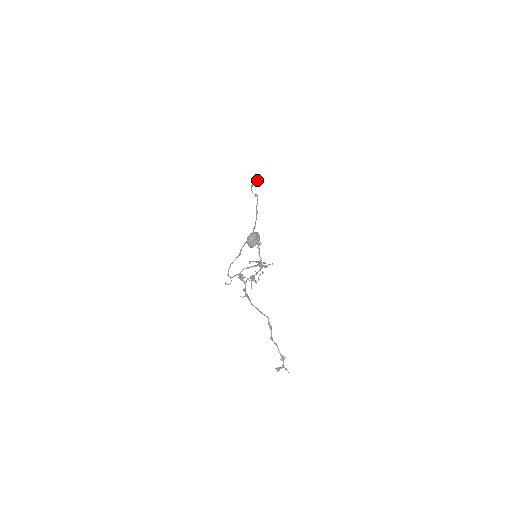
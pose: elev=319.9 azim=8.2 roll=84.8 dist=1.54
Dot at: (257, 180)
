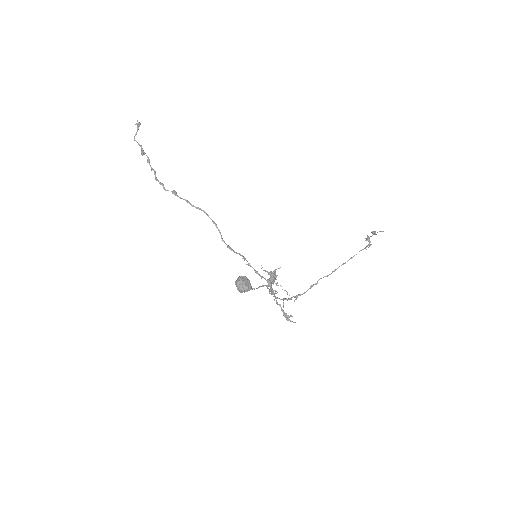
Dot at: (138, 128)
